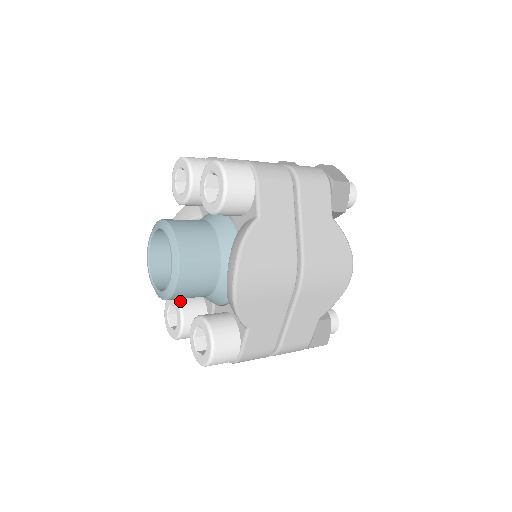
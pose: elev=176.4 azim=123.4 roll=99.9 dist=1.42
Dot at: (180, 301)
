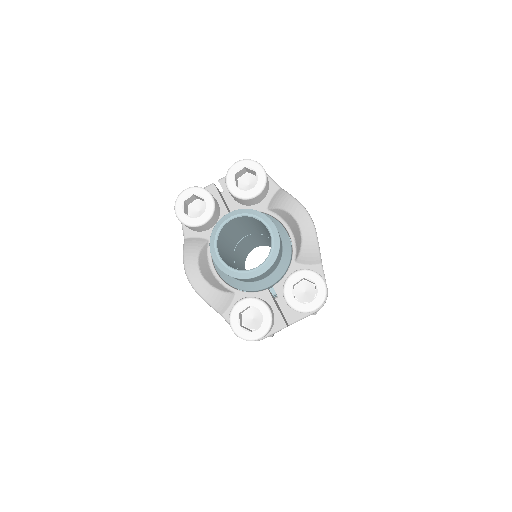
Dot at: (251, 297)
